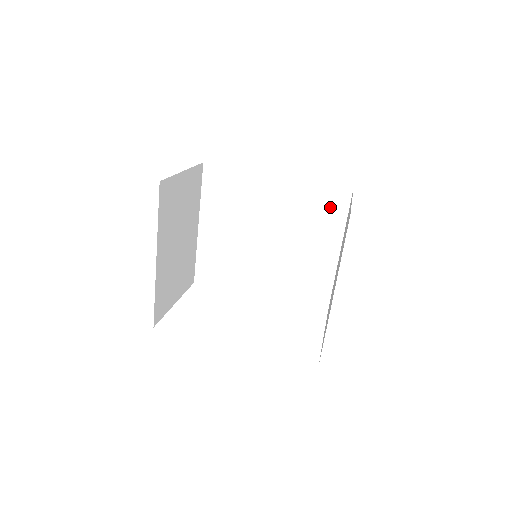
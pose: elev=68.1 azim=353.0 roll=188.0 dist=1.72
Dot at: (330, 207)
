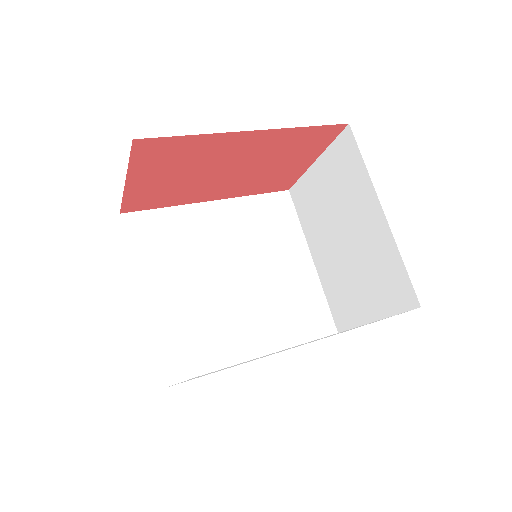
Dot at: (279, 215)
